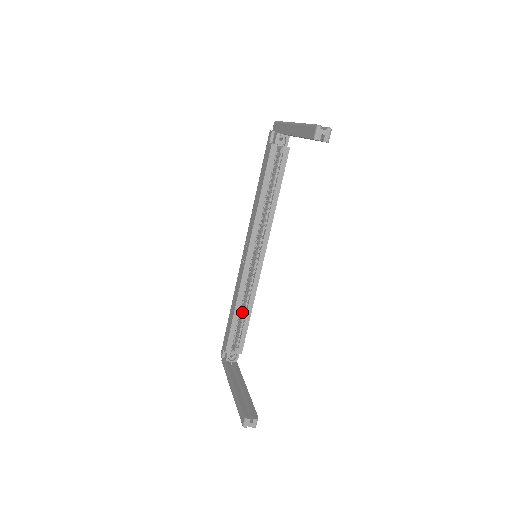
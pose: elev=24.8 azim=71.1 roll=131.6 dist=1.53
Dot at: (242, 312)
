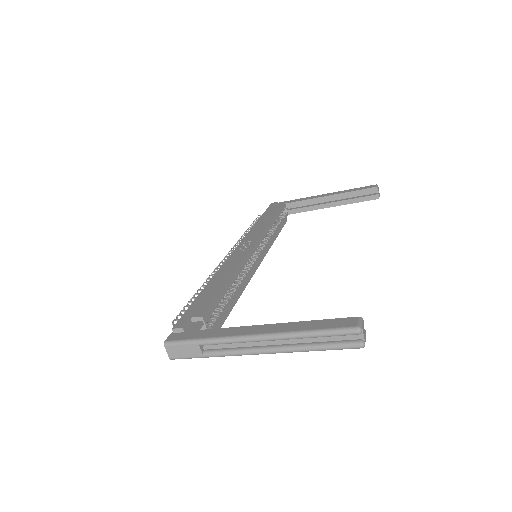
Dot at: occluded
